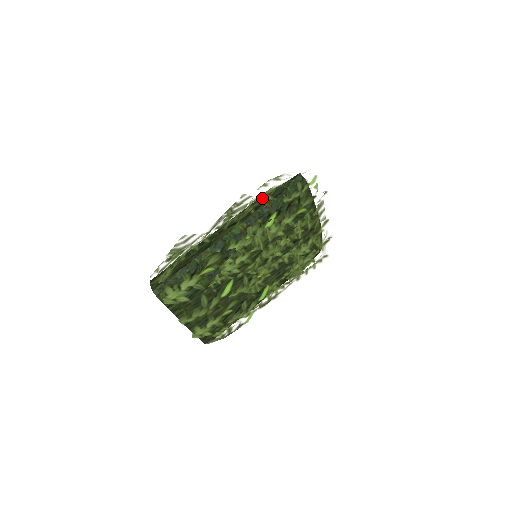
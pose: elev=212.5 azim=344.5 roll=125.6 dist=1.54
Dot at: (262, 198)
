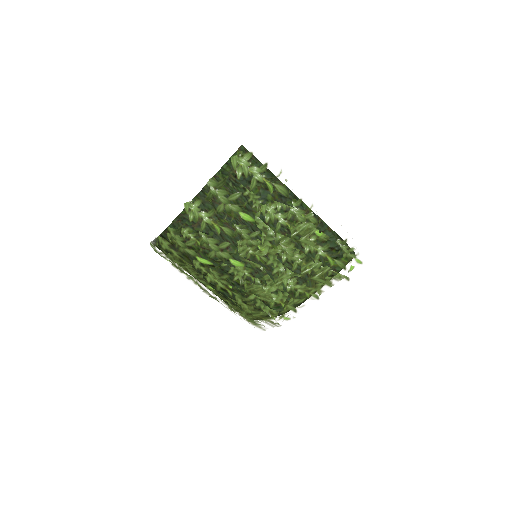
Dot at: occluded
